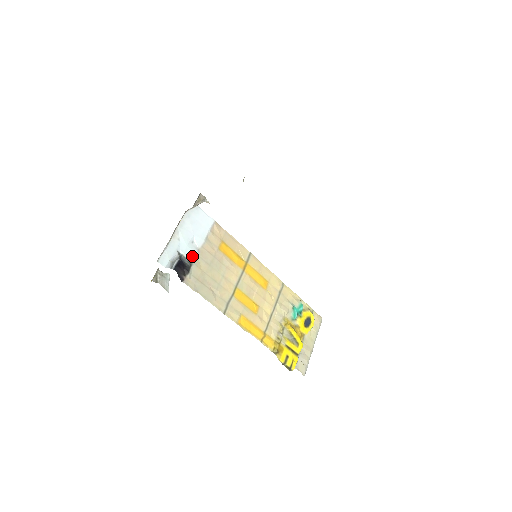
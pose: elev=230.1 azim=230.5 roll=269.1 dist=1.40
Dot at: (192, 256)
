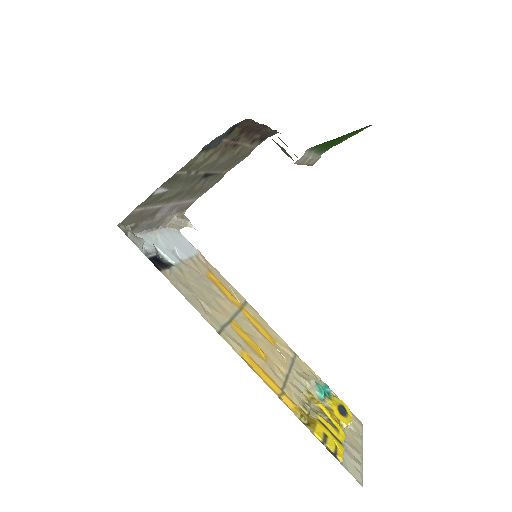
Dot at: (173, 260)
